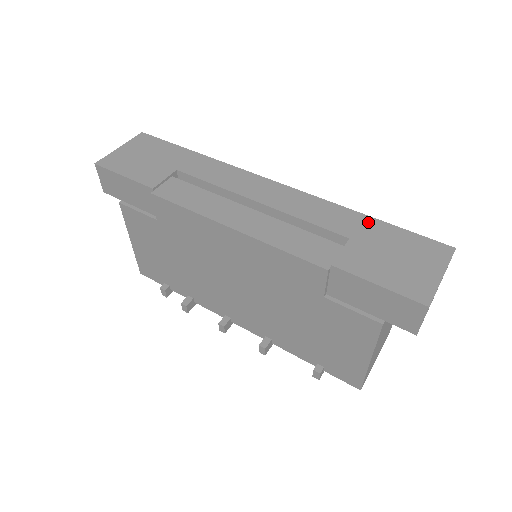
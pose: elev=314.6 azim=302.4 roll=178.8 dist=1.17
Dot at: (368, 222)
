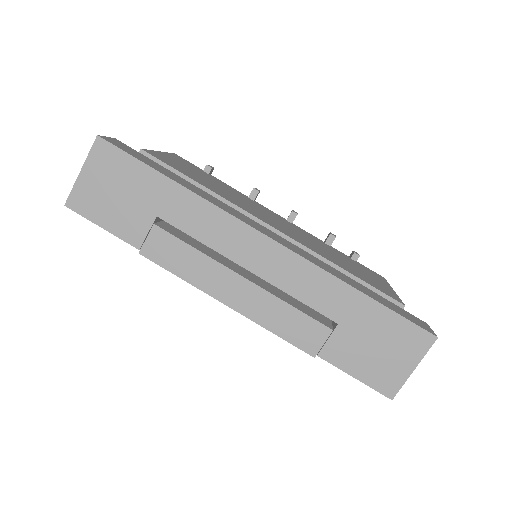
Dot at: (360, 302)
